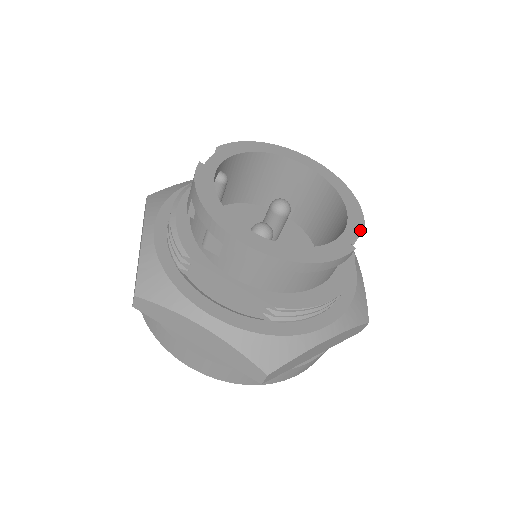
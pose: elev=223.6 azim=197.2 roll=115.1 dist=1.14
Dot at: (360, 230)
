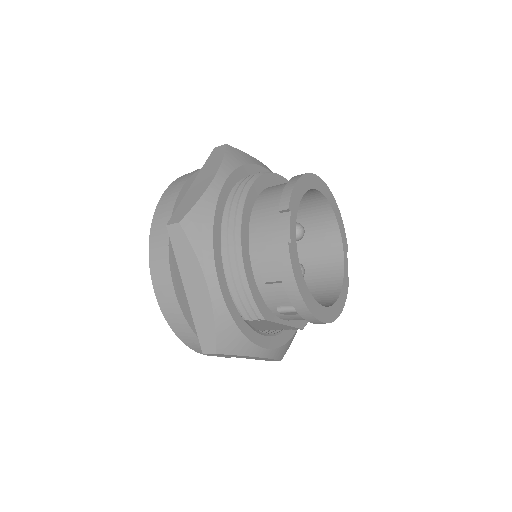
Dot at: occluded
